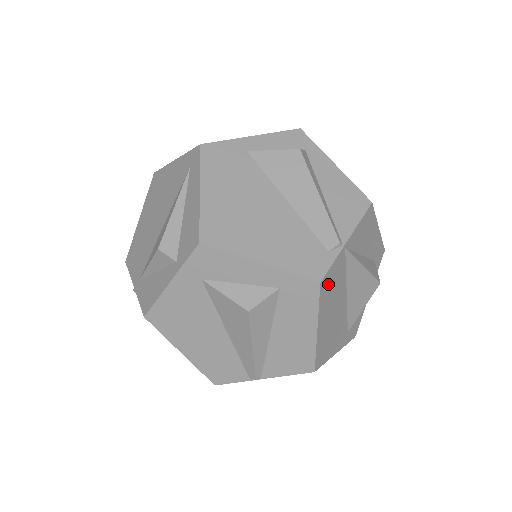
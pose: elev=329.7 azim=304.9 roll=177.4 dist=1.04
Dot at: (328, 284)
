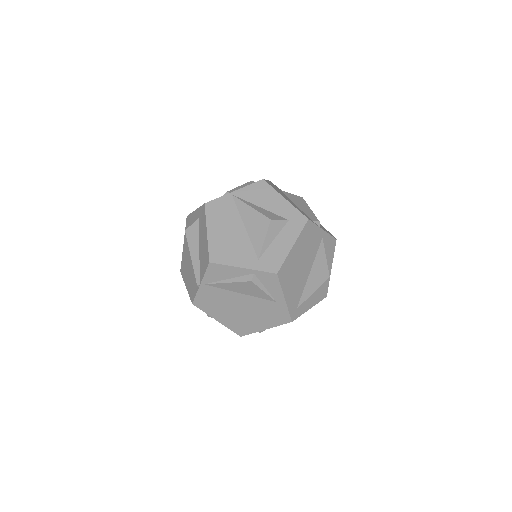
Dot at: (215, 208)
